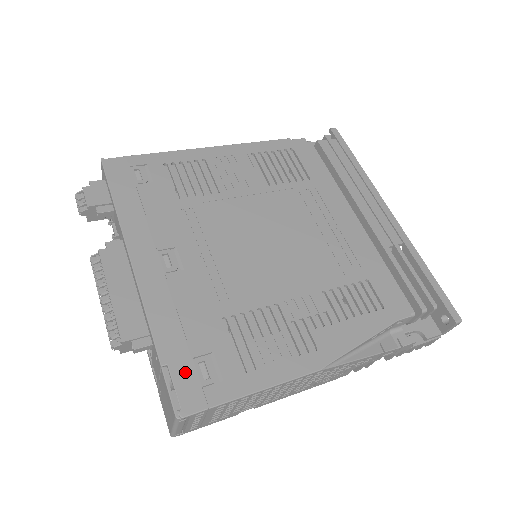
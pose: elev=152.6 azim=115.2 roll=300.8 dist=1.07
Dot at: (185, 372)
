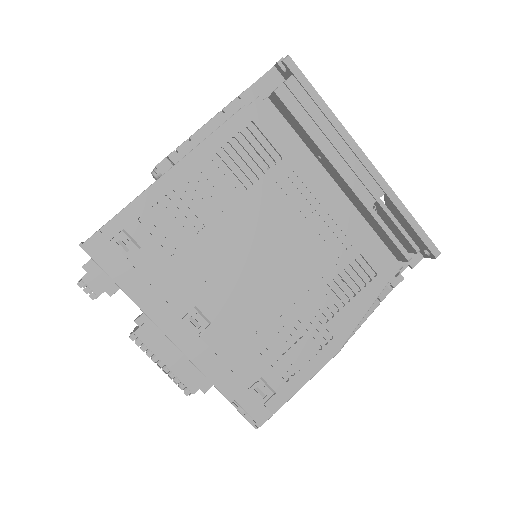
Dot at: (249, 400)
